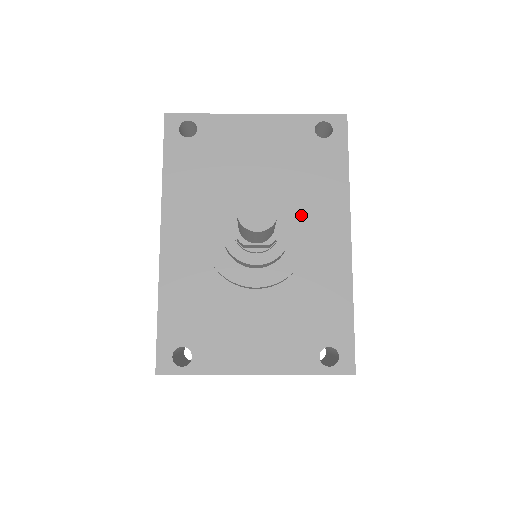
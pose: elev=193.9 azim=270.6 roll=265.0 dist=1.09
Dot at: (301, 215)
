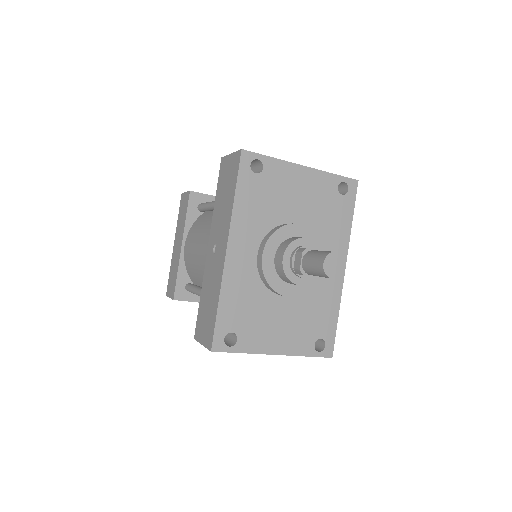
Dot at: (324, 250)
